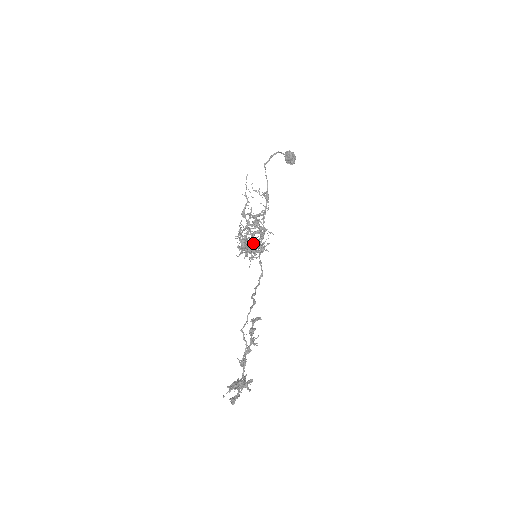
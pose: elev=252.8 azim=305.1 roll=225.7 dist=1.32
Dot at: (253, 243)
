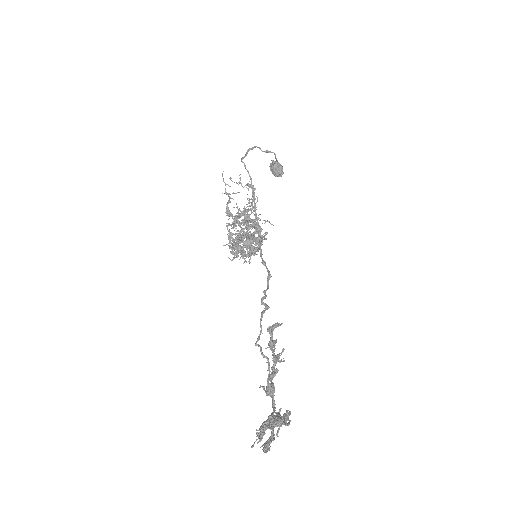
Dot at: occluded
